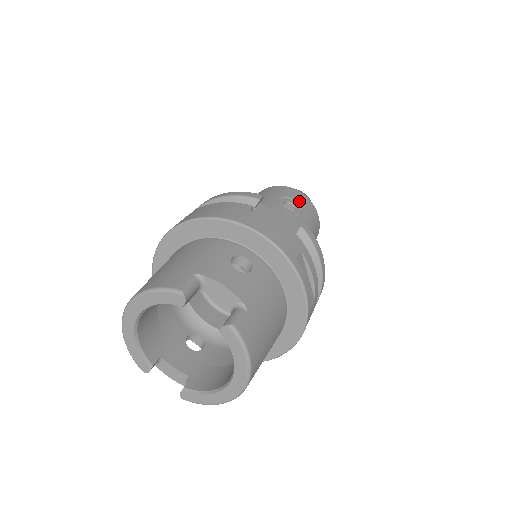
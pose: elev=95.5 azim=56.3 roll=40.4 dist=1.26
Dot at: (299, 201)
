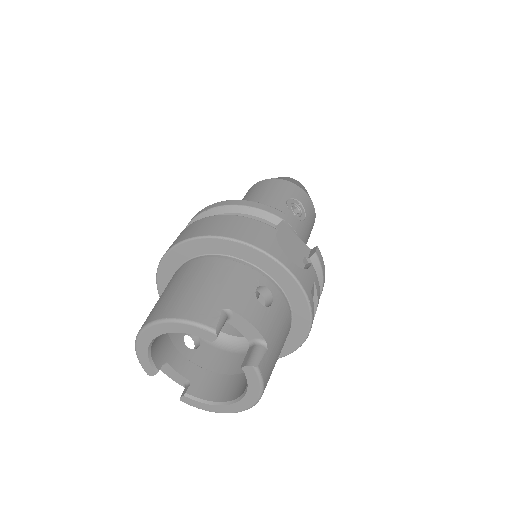
Dot at: (304, 204)
